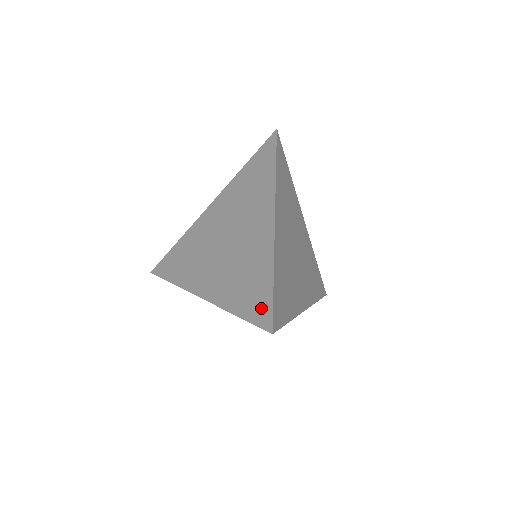
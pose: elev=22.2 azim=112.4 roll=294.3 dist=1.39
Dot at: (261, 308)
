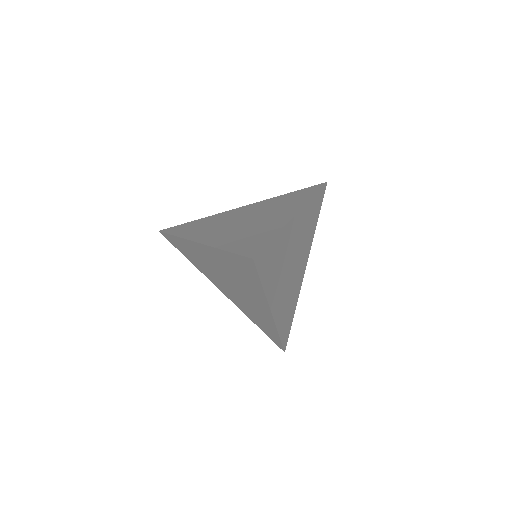
Dot at: (274, 339)
